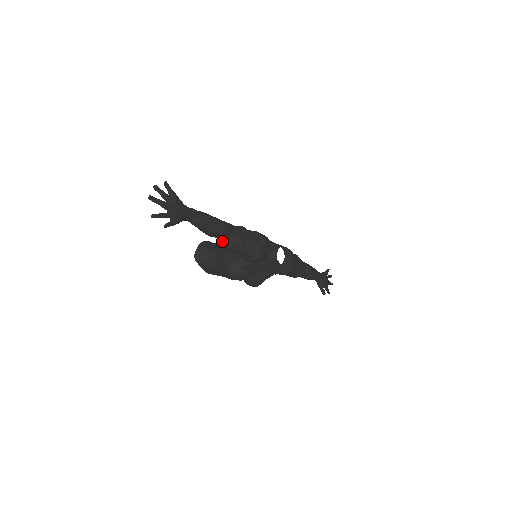
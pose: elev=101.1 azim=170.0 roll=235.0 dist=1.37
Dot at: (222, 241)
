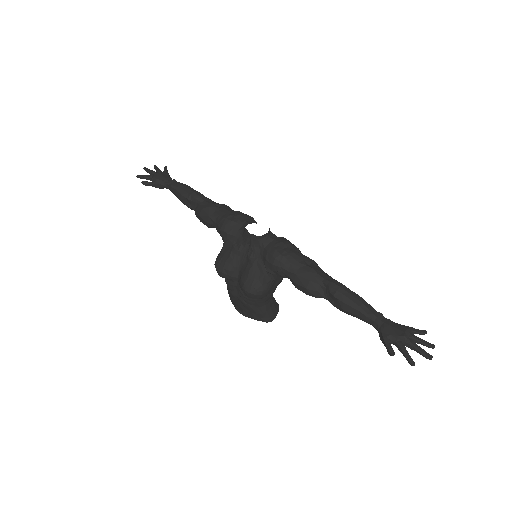
Dot at: (196, 210)
